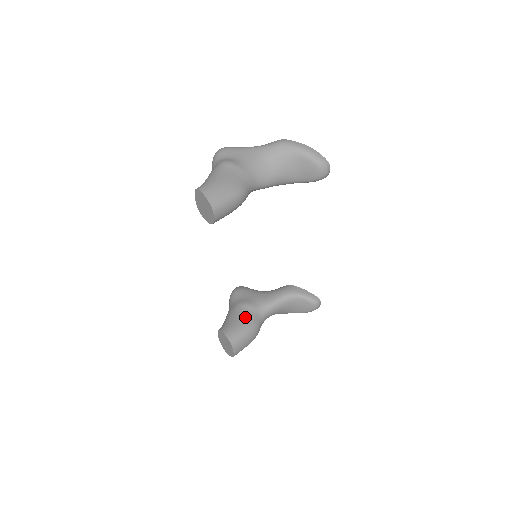
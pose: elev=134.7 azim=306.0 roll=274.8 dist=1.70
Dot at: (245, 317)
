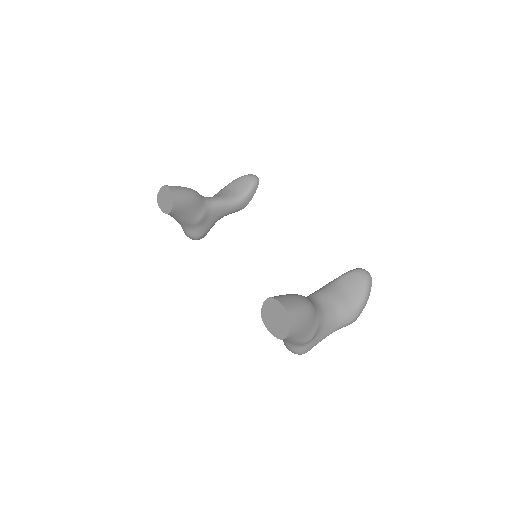
Dot at: occluded
